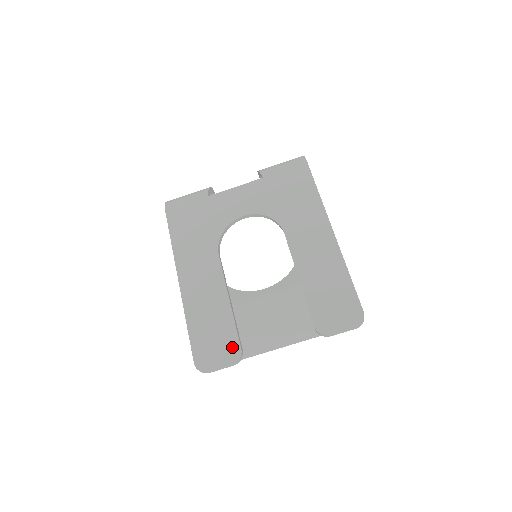
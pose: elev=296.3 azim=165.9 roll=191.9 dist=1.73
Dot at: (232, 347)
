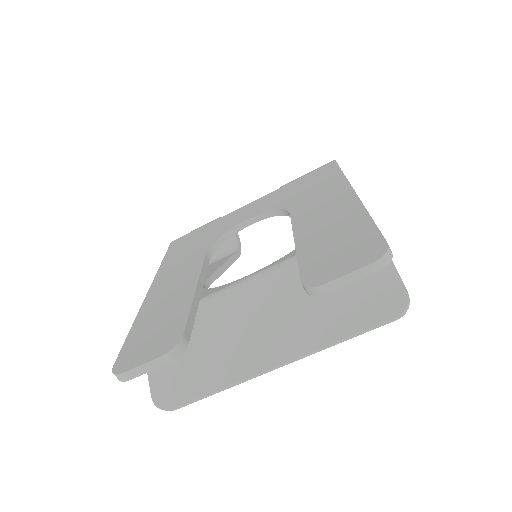
Dot at: (172, 335)
